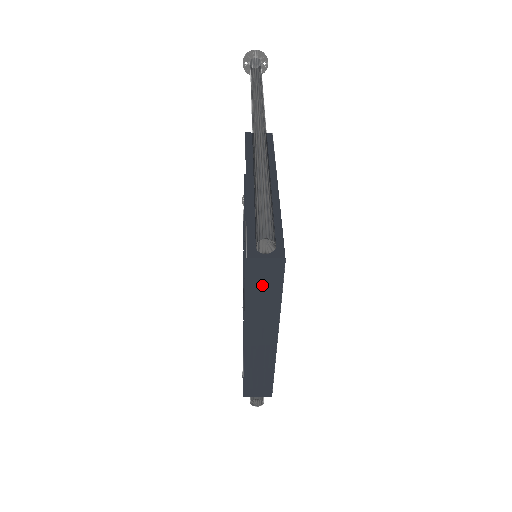
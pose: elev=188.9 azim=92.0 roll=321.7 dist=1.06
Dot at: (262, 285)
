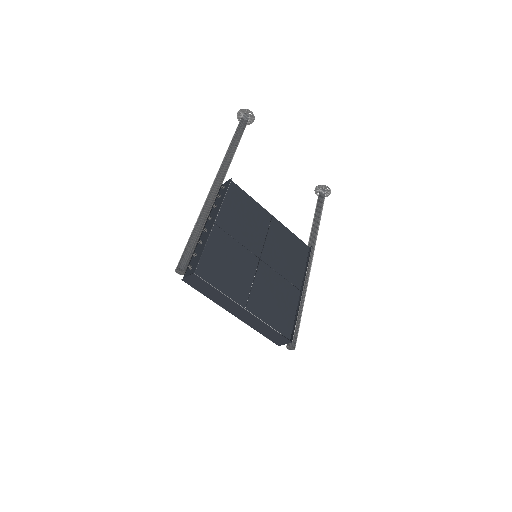
Dot at: (203, 288)
